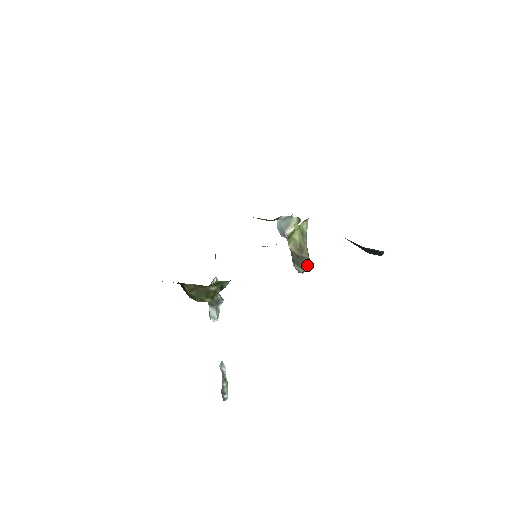
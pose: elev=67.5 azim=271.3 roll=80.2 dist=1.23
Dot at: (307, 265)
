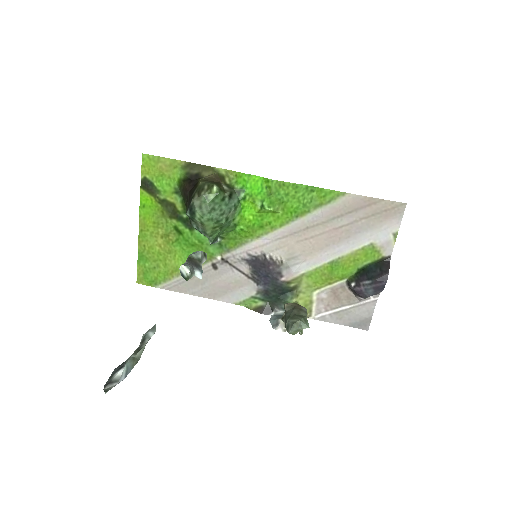
Dot at: (304, 318)
